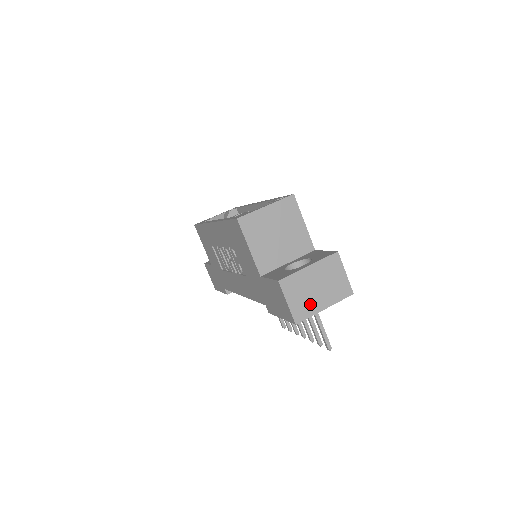
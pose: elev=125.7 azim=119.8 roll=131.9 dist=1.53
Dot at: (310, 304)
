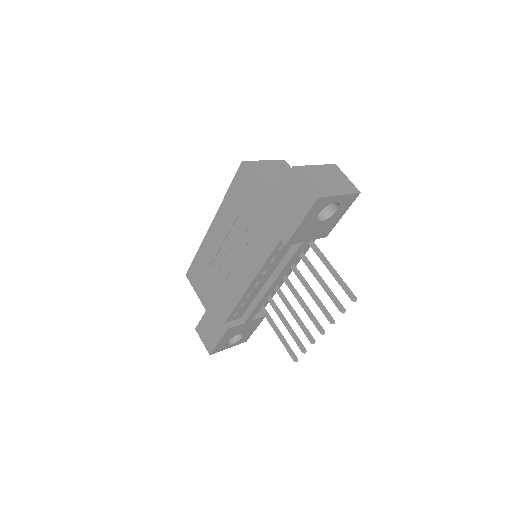
Dot at: (325, 188)
